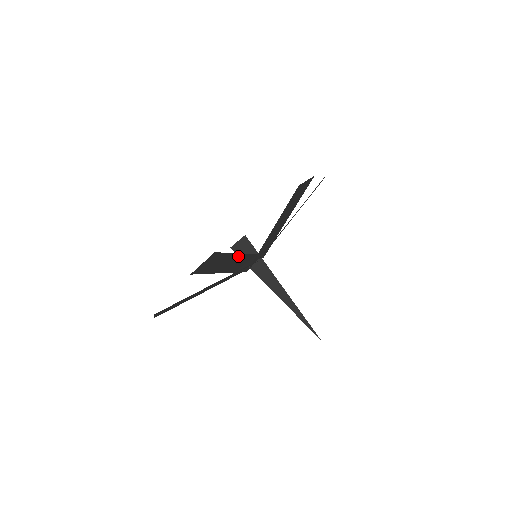
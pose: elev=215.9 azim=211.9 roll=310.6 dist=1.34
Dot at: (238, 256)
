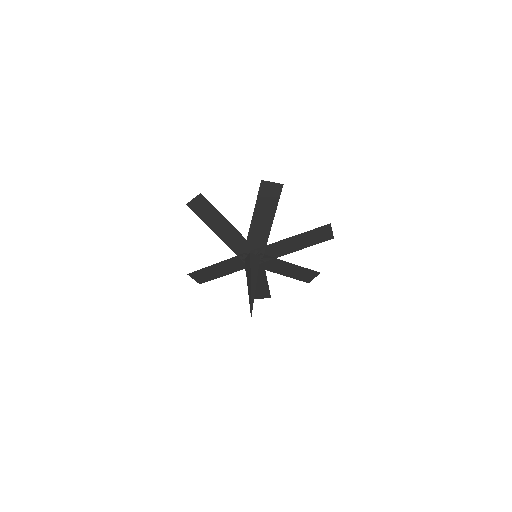
Dot at: (270, 220)
